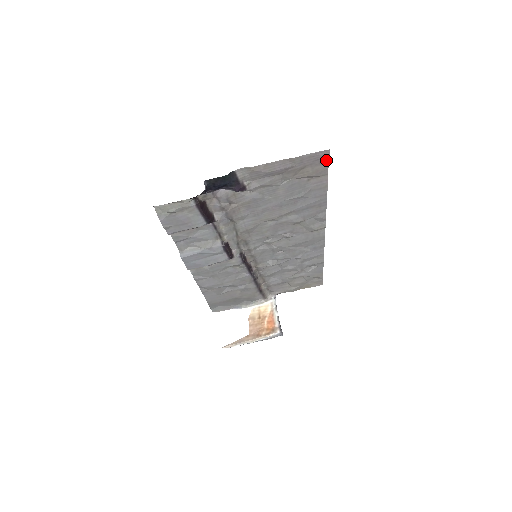
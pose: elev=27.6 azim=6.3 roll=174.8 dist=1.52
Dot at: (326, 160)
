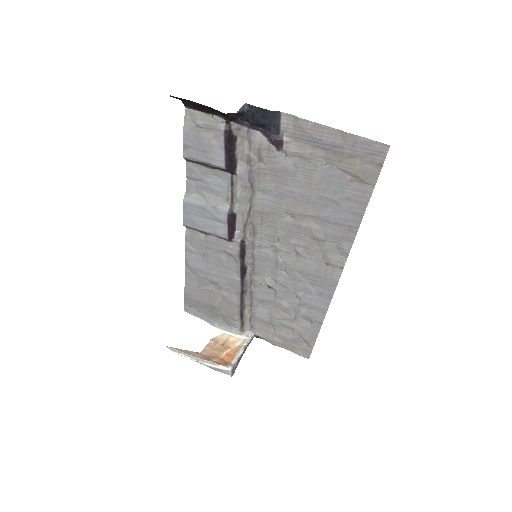
Dot at: (381, 161)
